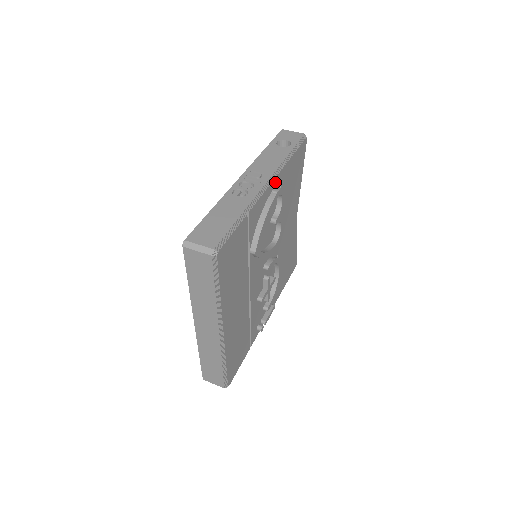
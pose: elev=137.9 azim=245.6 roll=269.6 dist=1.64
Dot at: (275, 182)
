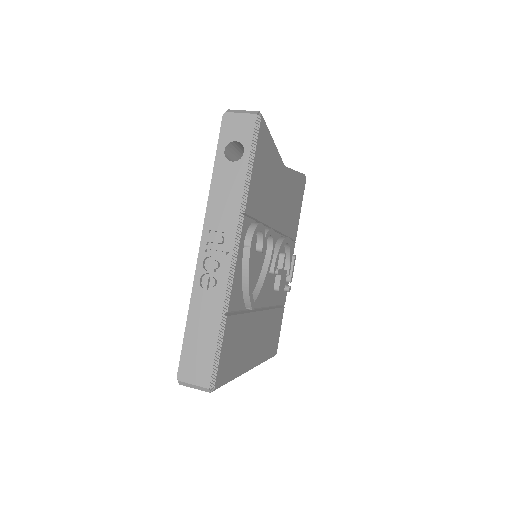
Dot at: (243, 233)
